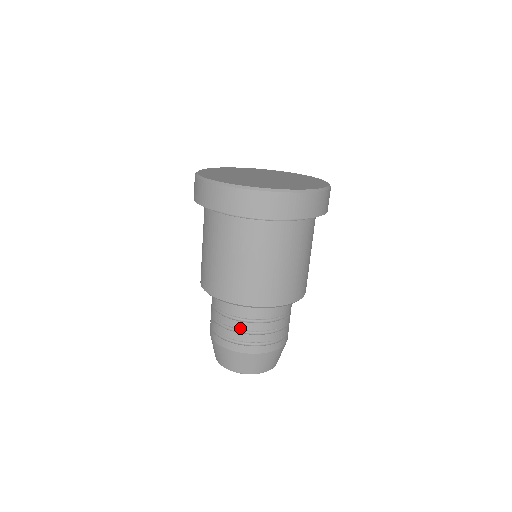
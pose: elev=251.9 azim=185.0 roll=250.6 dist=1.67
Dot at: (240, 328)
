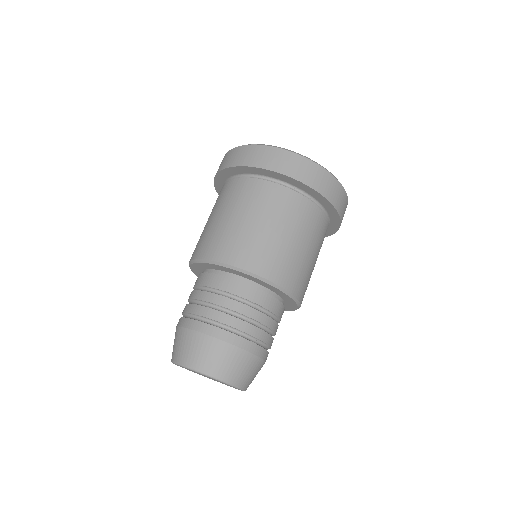
Dot at: (252, 317)
